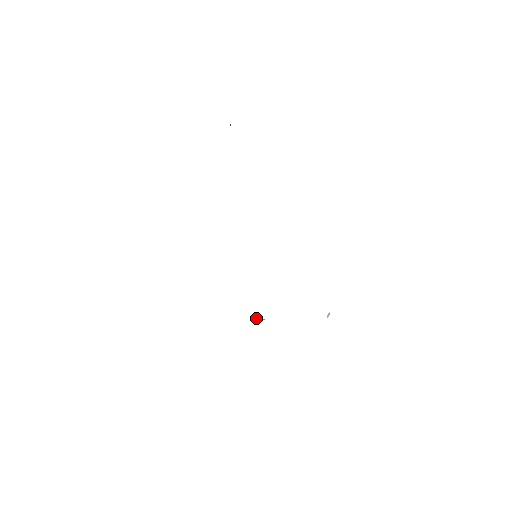
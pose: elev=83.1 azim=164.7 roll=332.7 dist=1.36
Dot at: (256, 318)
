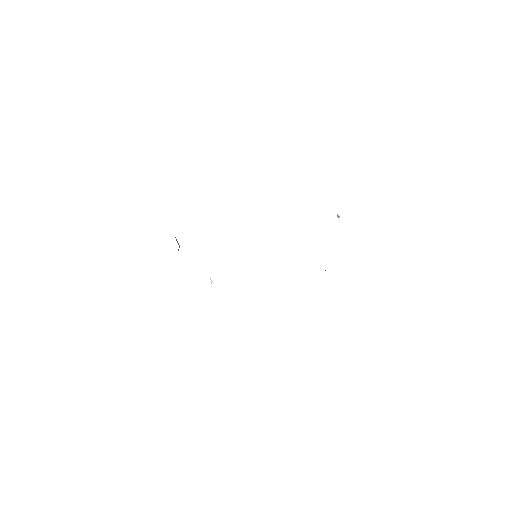
Dot at: occluded
